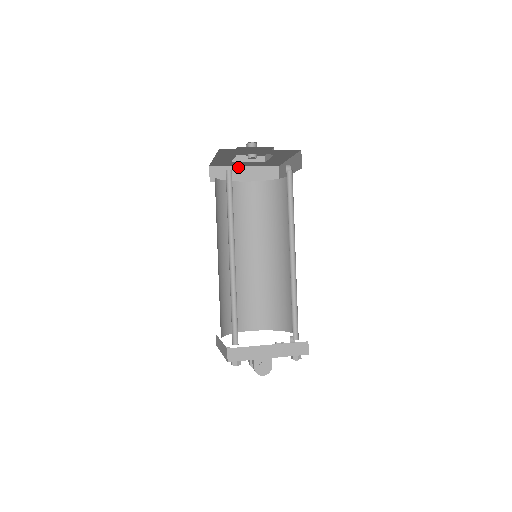
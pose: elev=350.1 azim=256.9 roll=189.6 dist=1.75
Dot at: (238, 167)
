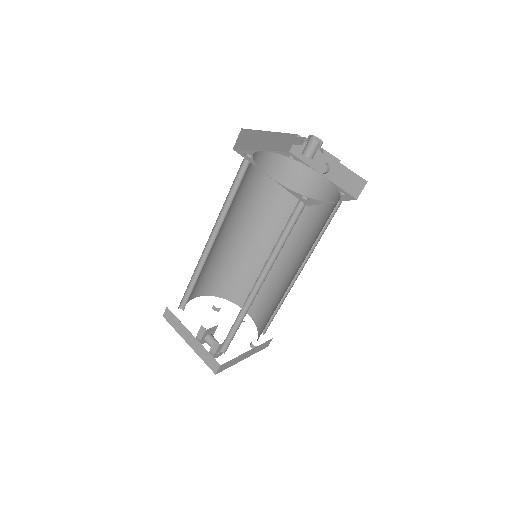
Dot at: (266, 132)
